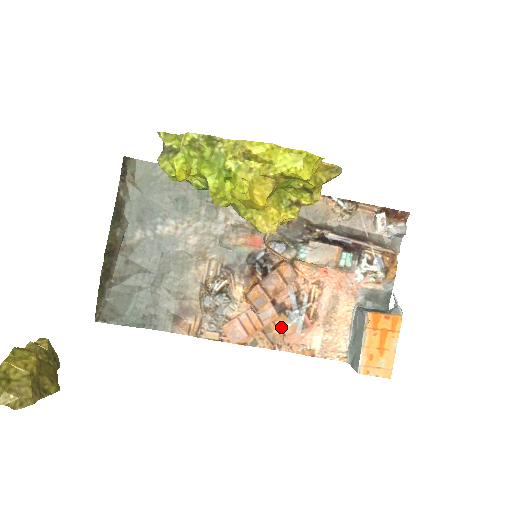
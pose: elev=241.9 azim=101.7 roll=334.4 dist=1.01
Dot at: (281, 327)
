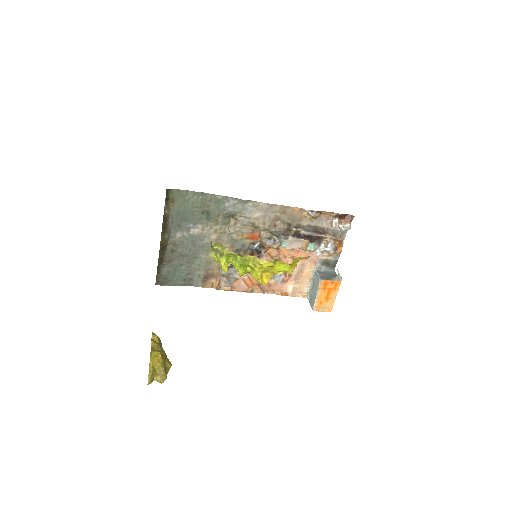
Dot at: (269, 282)
